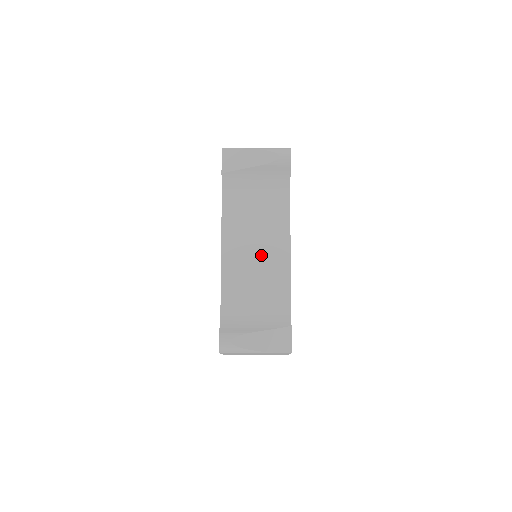
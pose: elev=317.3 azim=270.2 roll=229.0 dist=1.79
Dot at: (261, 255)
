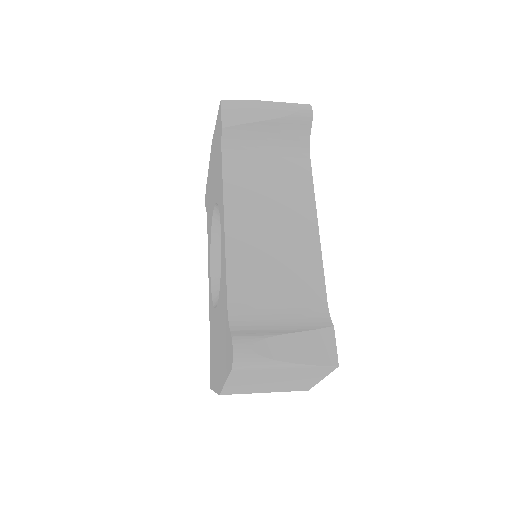
Dot at: (280, 232)
